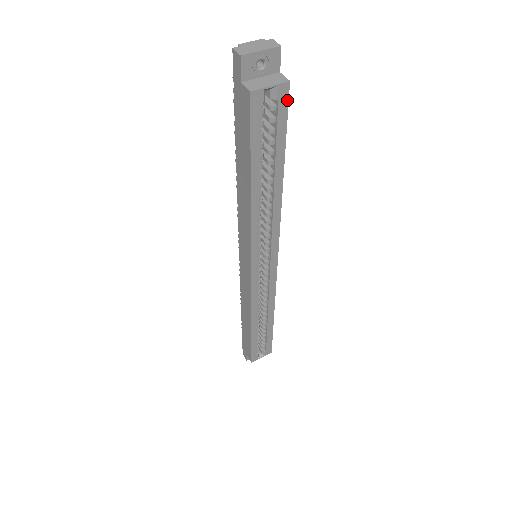
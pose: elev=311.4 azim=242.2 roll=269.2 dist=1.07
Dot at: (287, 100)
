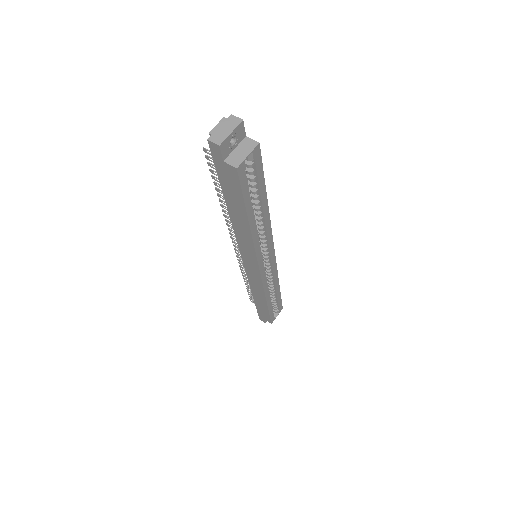
Dot at: (260, 155)
